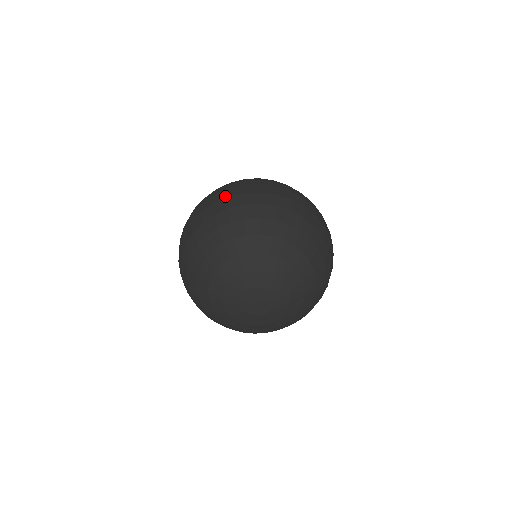
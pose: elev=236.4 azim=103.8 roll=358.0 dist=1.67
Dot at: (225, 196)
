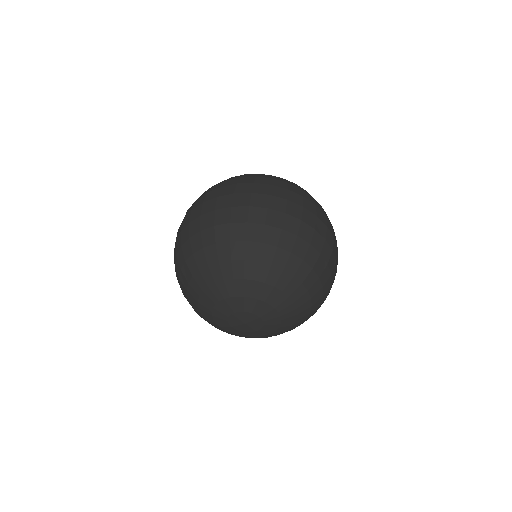
Dot at: occluded
